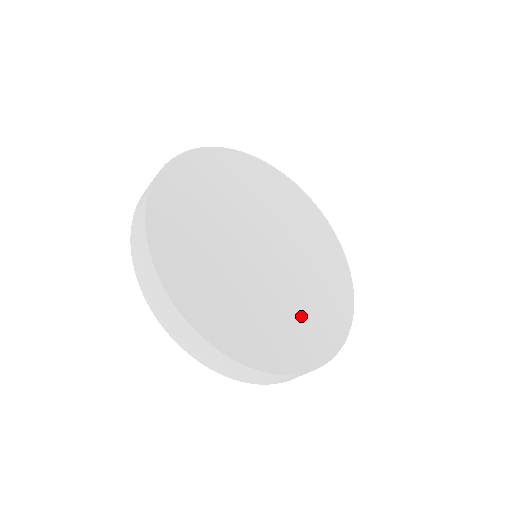
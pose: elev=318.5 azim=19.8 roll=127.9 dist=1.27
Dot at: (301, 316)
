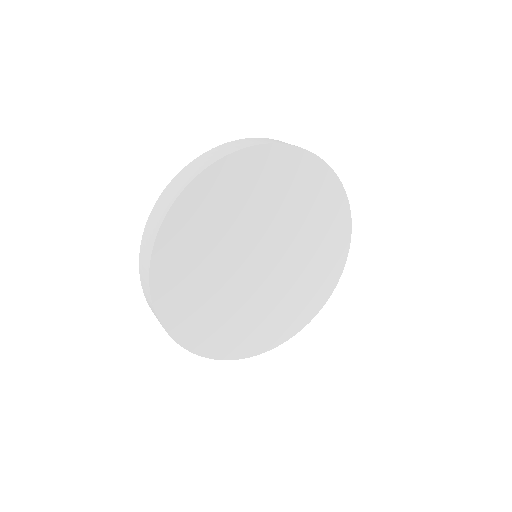
Dot at: (244, 322)
